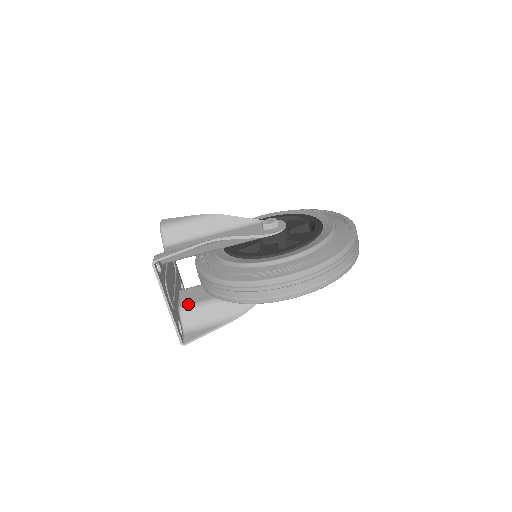
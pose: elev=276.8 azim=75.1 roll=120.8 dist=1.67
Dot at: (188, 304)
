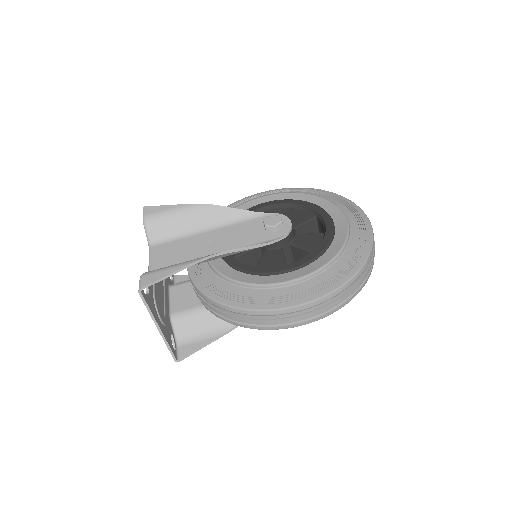
Dot at: (180, 311)
